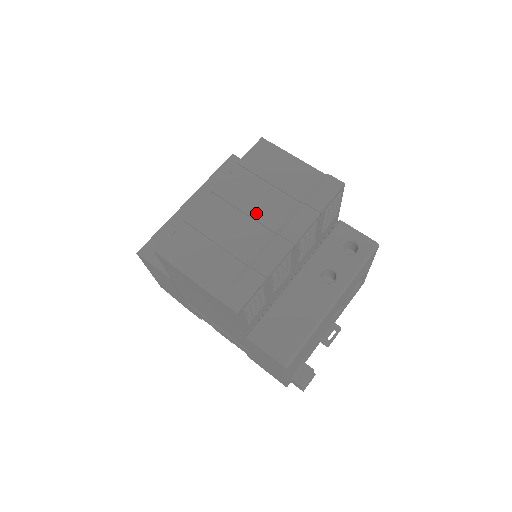
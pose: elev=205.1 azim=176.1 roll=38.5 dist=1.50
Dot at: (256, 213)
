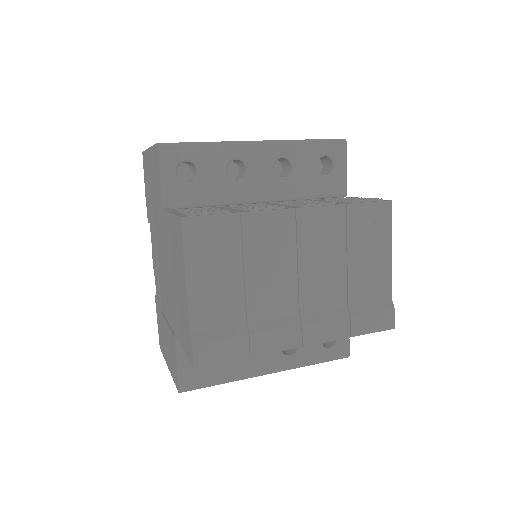
Dot at: (306, 279)
